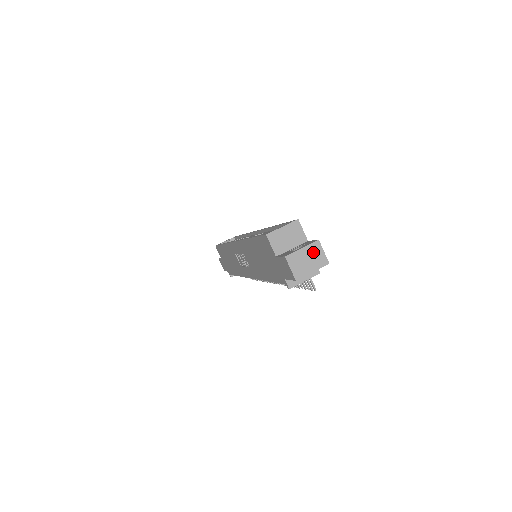
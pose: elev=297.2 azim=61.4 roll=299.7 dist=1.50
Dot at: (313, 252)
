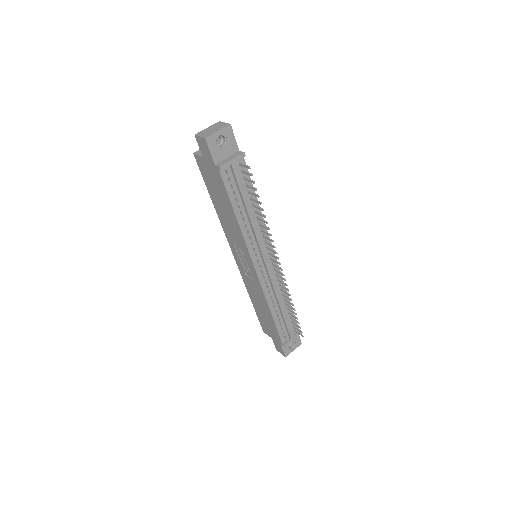
Dot at: (216, 126)
